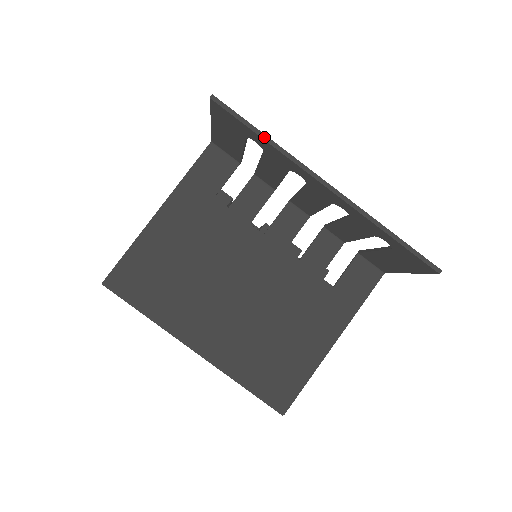
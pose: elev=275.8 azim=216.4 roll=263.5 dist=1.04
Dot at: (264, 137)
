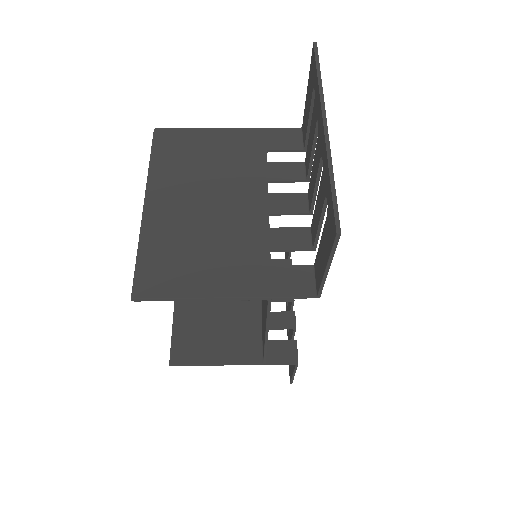
Dot at: (319, 76)
